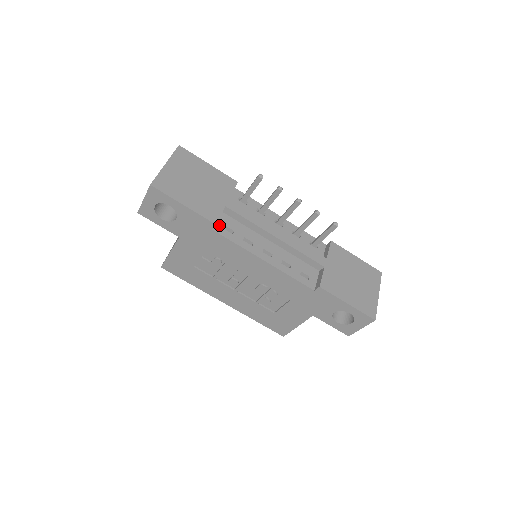
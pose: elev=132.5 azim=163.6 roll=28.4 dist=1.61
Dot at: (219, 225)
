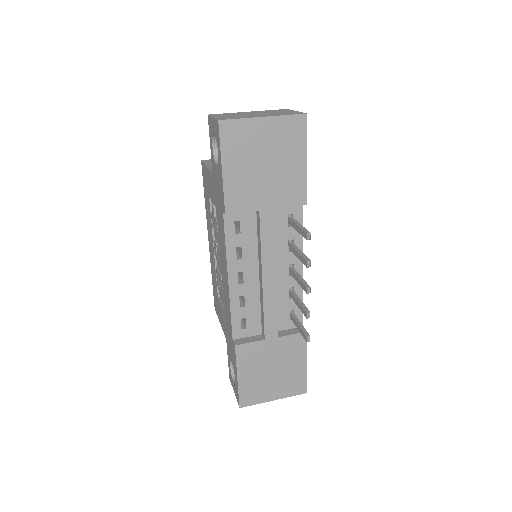
Dot at: (235, 215)
